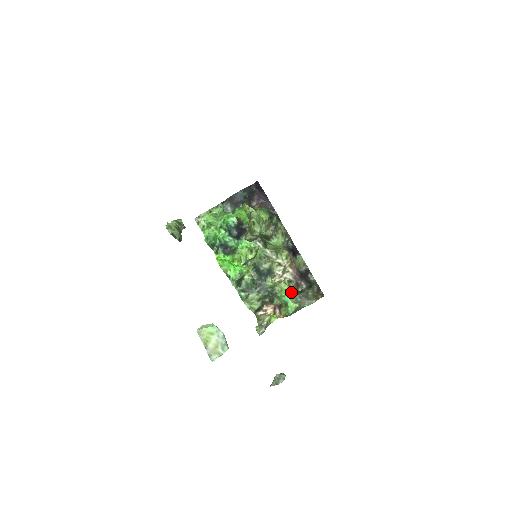
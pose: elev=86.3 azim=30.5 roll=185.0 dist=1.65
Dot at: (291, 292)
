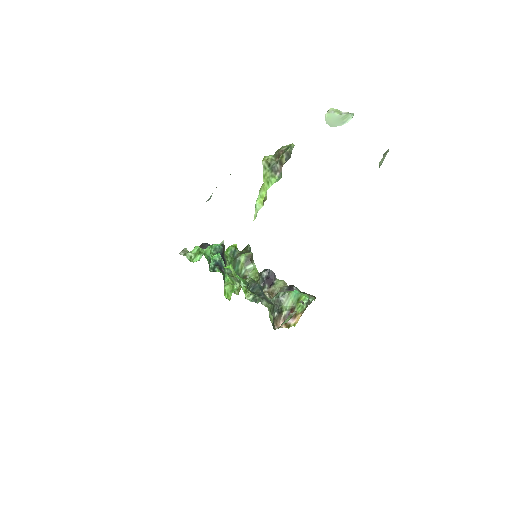
Dot at: occluded
